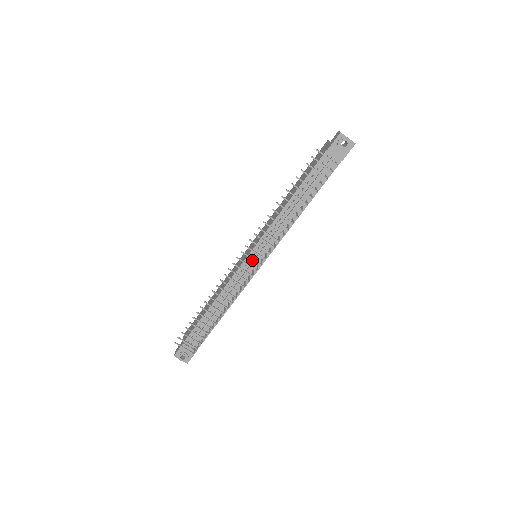
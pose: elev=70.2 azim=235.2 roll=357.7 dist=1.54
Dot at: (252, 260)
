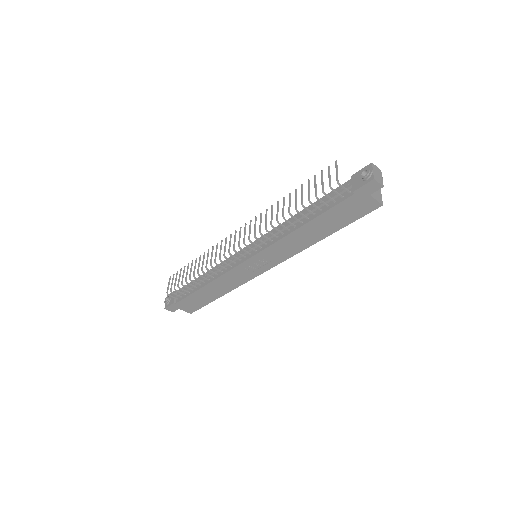
Dot at: occluded
